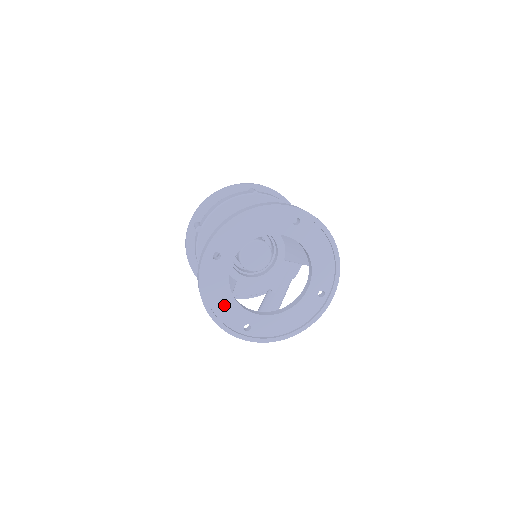
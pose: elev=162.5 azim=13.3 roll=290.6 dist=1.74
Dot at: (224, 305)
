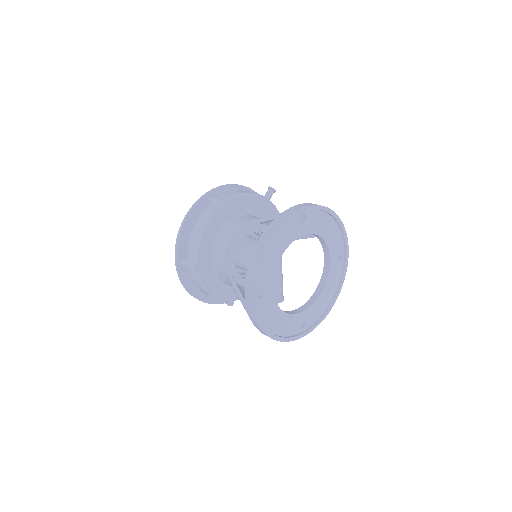
Dot at: (281, 324)
